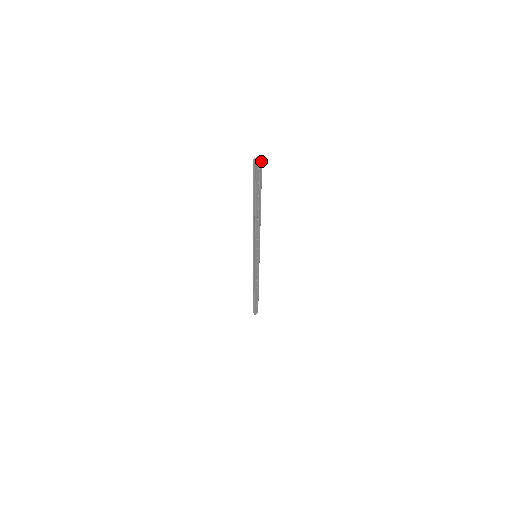
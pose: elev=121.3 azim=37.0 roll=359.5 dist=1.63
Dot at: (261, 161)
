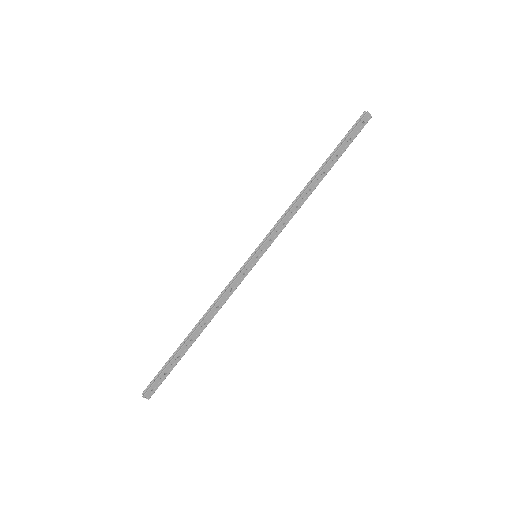
Dot at: (370, 117)
